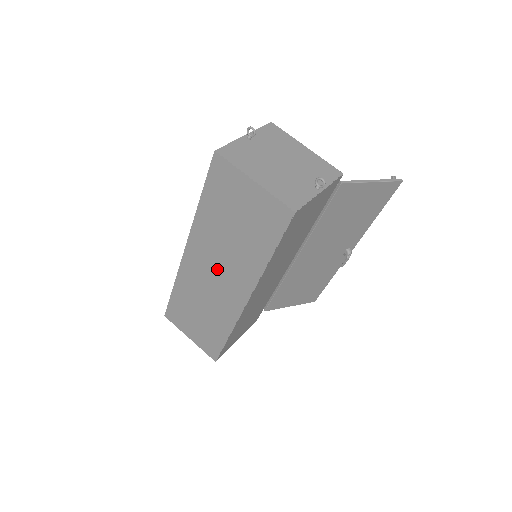
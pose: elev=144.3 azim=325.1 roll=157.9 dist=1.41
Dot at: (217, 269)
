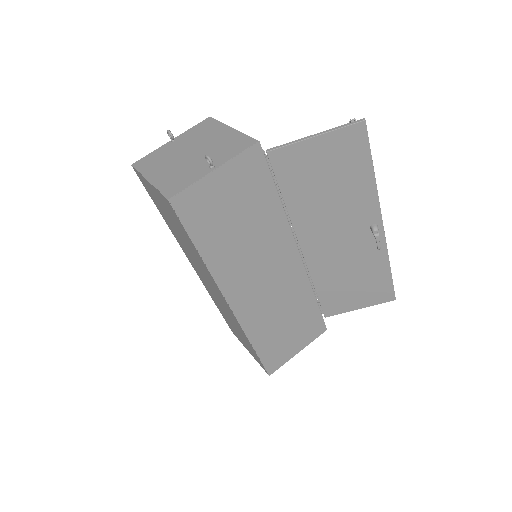
Dot at: (204, 276)
